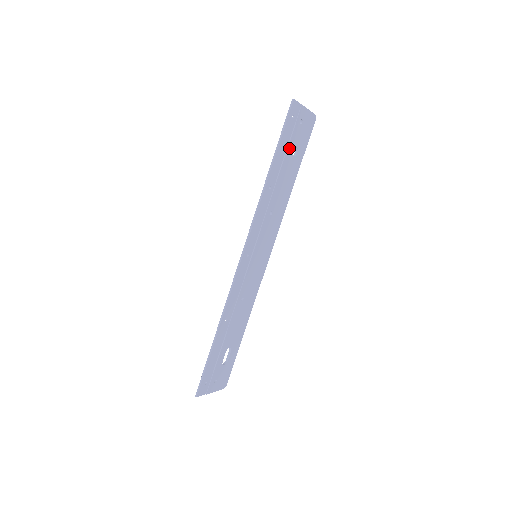
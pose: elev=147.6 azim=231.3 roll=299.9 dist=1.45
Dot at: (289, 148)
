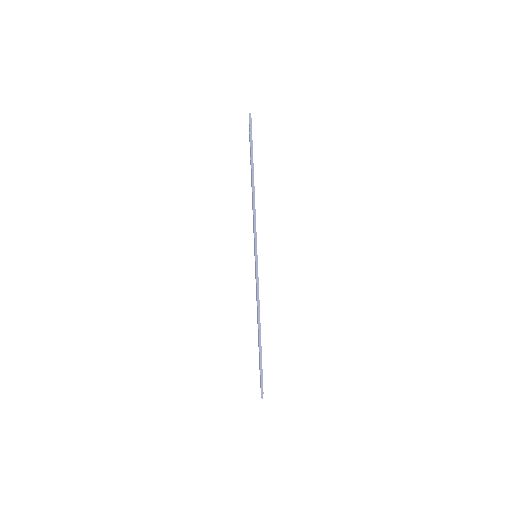
Dot at: occluded
